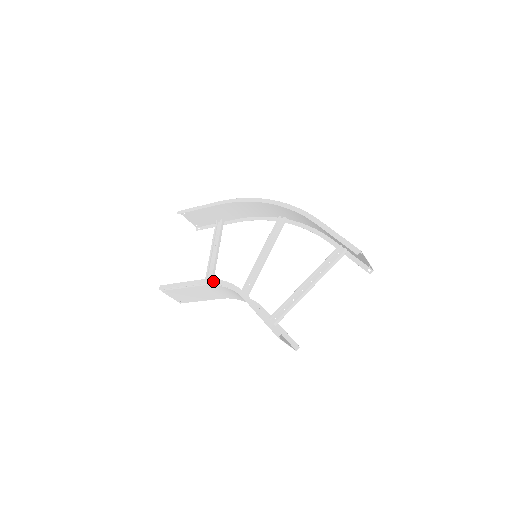
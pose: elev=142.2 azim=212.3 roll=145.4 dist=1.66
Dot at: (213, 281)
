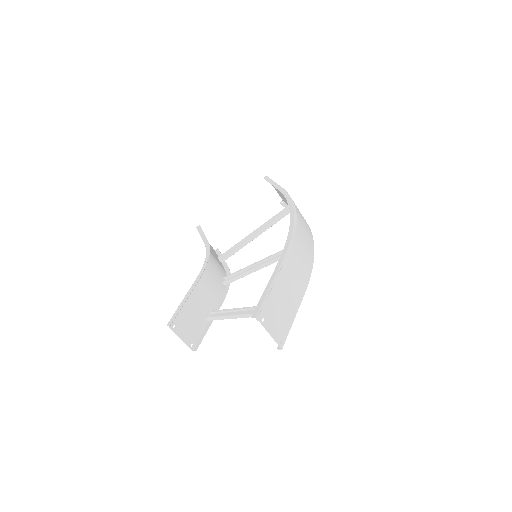
Dot at: (208, 249)
